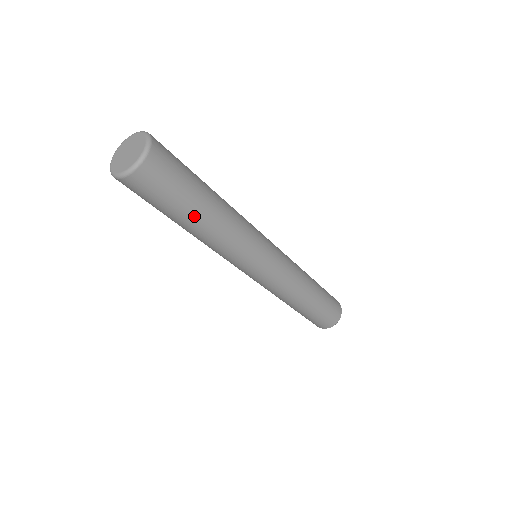
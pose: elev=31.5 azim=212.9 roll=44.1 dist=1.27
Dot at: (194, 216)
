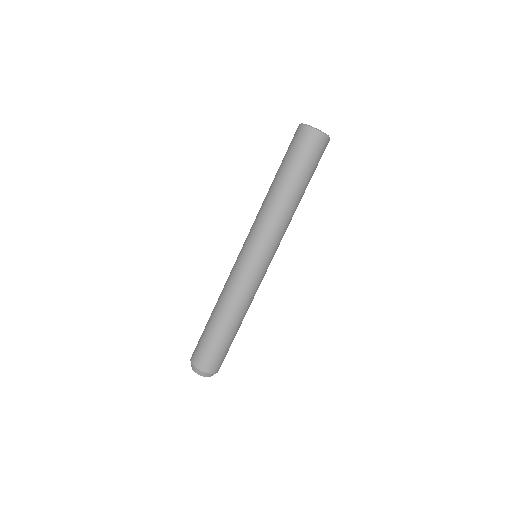
Dot at: (299, 185)
